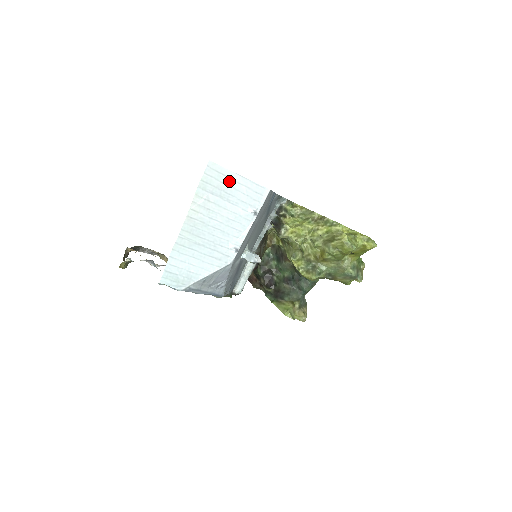
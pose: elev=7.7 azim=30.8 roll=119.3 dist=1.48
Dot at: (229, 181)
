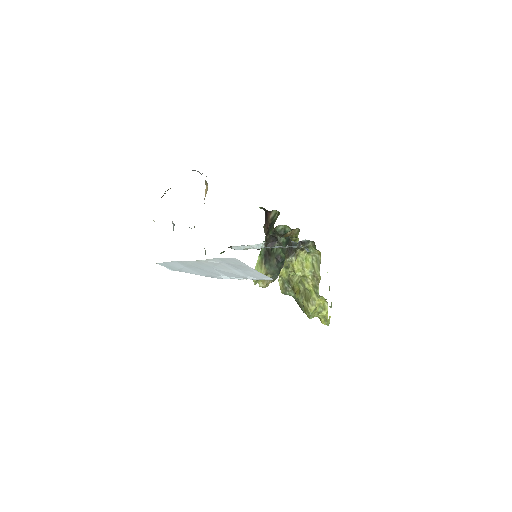
Dot at: (243, 266)
